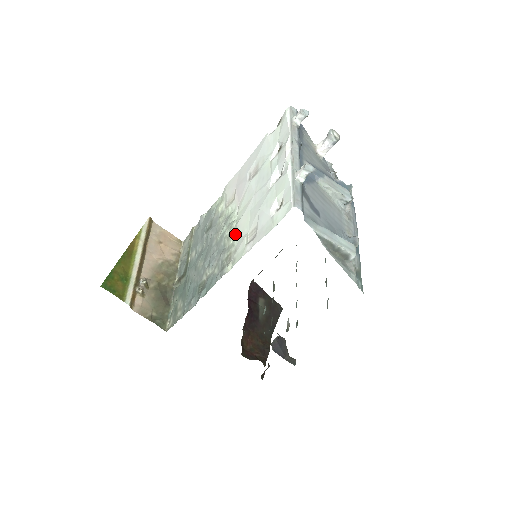
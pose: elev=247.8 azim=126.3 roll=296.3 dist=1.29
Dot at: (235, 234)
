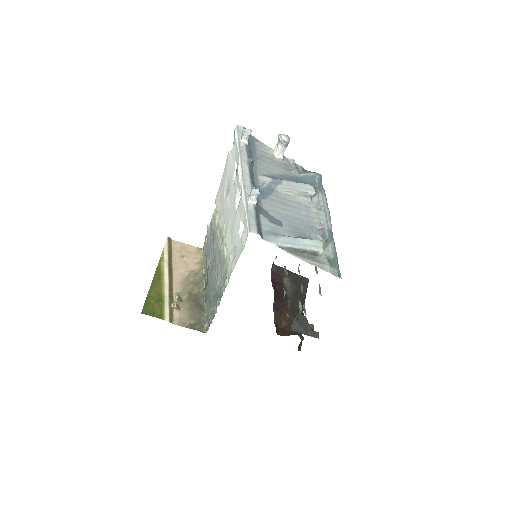
Dot at: (226, 250)
